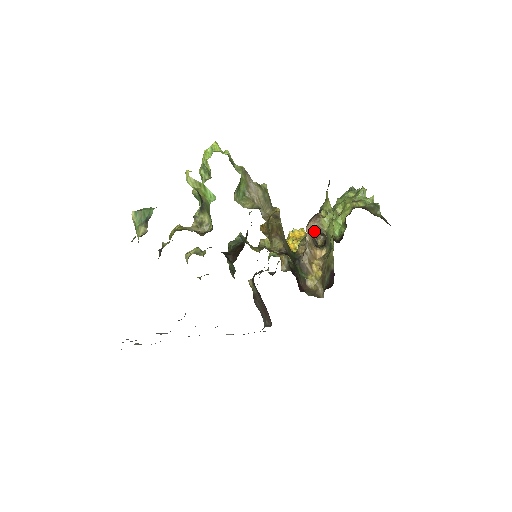
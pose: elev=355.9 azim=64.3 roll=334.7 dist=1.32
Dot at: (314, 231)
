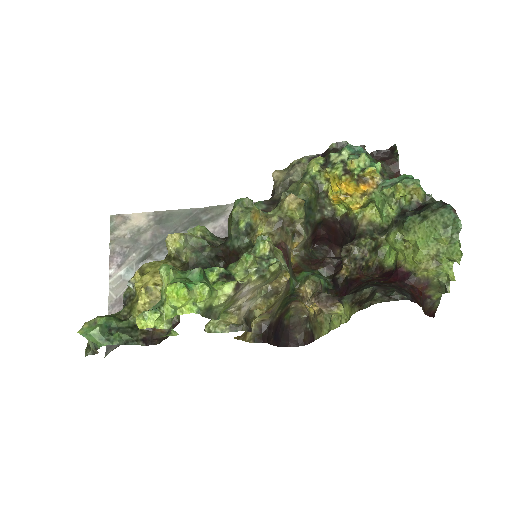
Dot at: occluded
